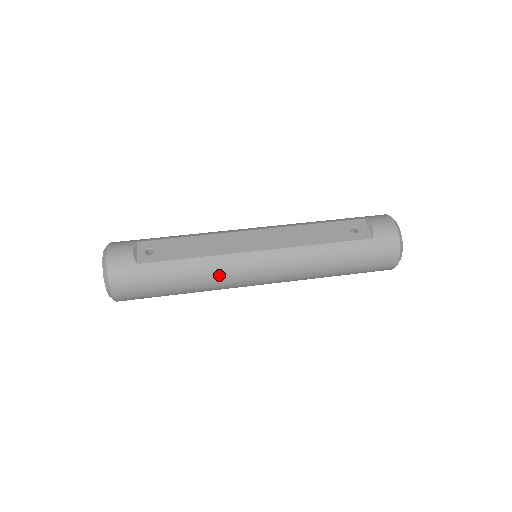
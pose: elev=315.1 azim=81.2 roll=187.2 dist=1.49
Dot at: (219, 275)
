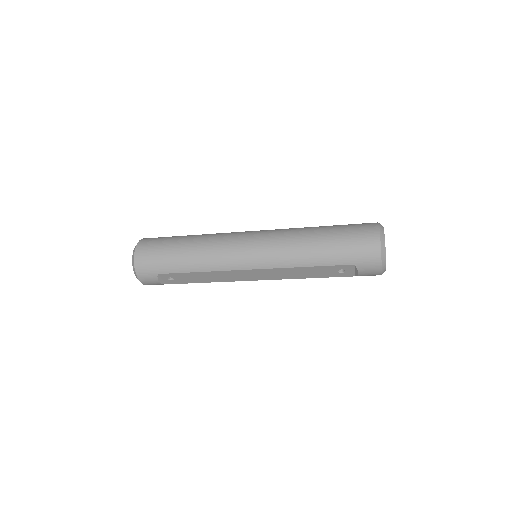
Dot at: (218, 237)
